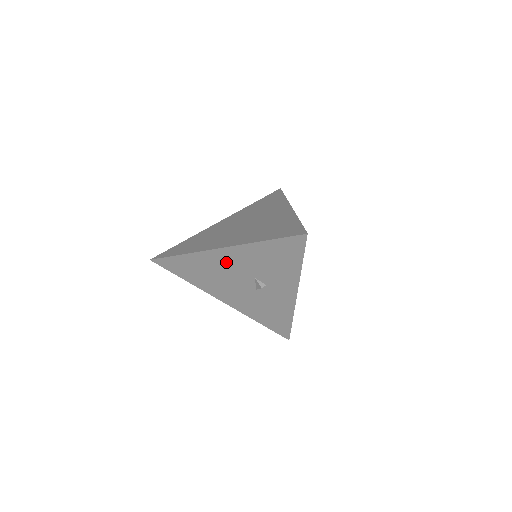
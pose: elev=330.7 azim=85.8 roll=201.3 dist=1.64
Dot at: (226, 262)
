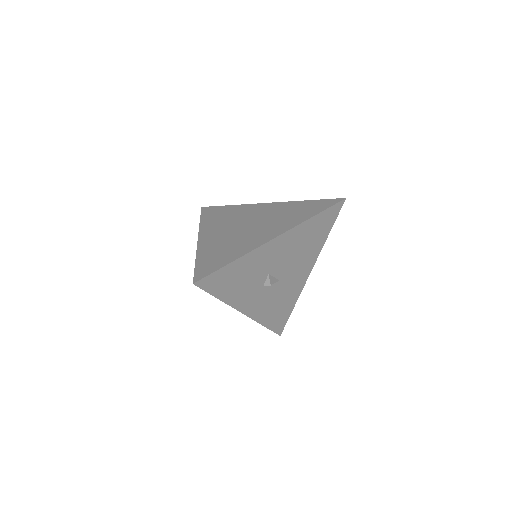
Dot at: occluded
